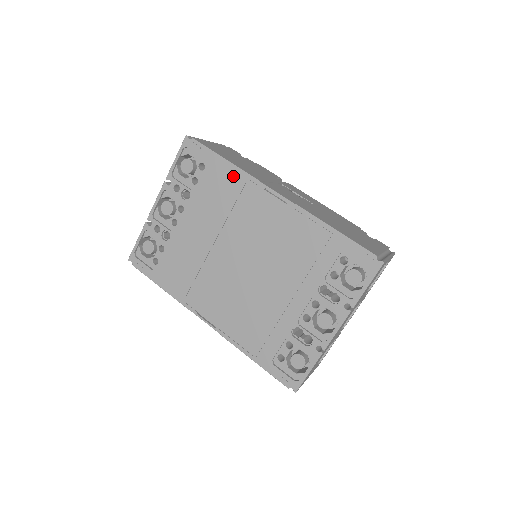
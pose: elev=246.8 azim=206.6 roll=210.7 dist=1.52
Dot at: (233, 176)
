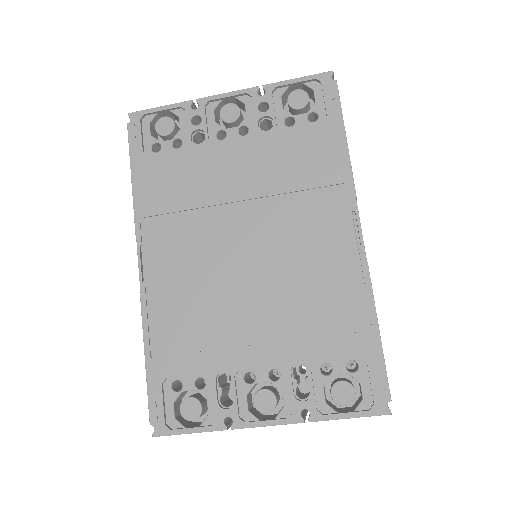
Dot at: (335, 163)
